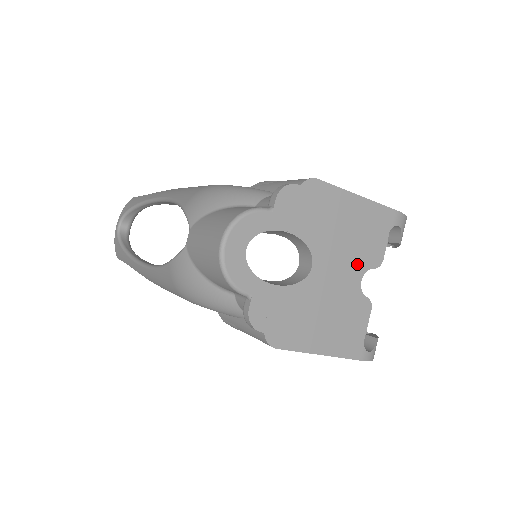
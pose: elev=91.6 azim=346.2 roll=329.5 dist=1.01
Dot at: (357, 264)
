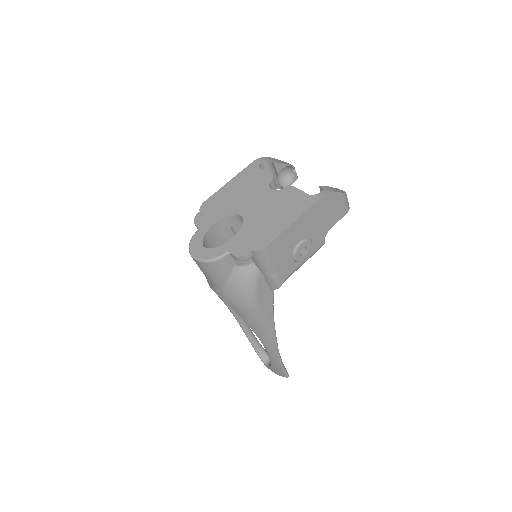
Dot at: (261, 190)
